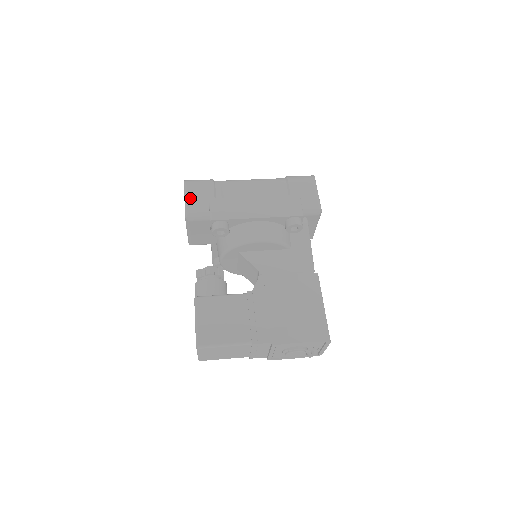
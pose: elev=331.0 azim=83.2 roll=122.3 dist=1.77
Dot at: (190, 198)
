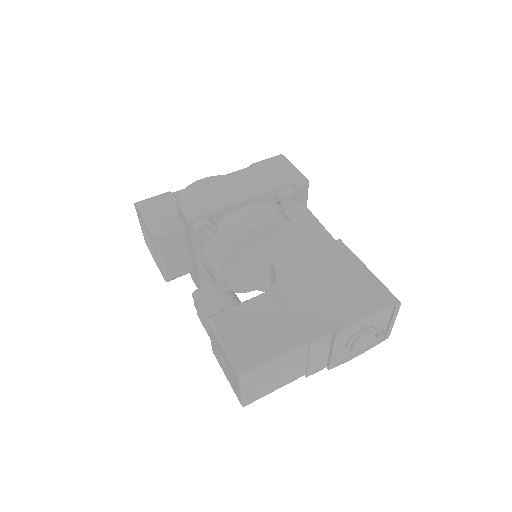
Dot at: (150, 215)
